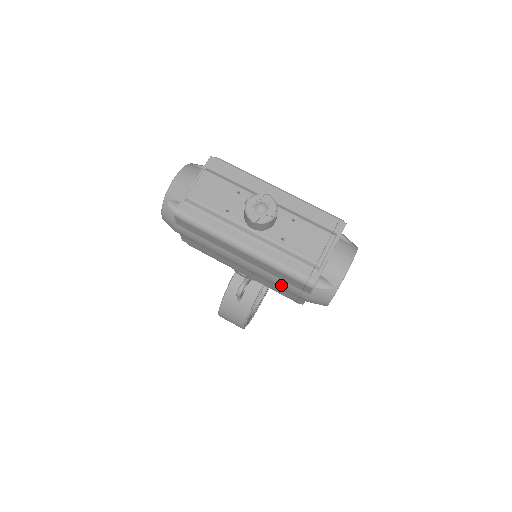
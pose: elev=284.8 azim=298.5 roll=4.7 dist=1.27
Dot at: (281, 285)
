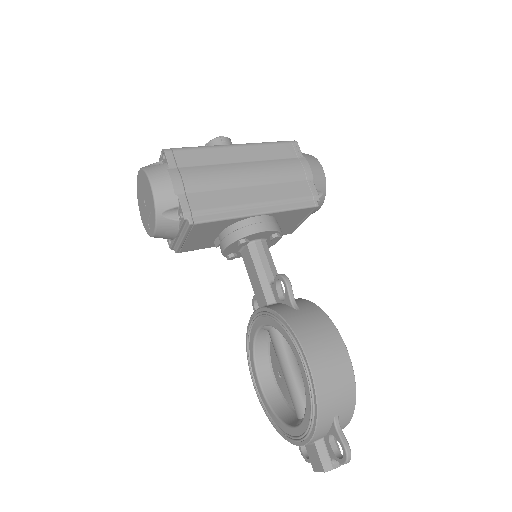
Dot at: (285, 166)
